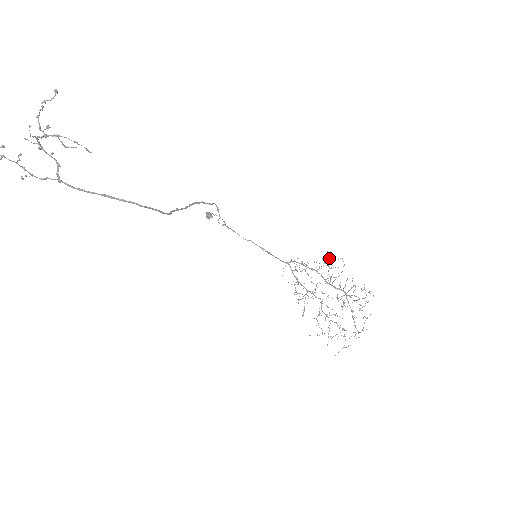
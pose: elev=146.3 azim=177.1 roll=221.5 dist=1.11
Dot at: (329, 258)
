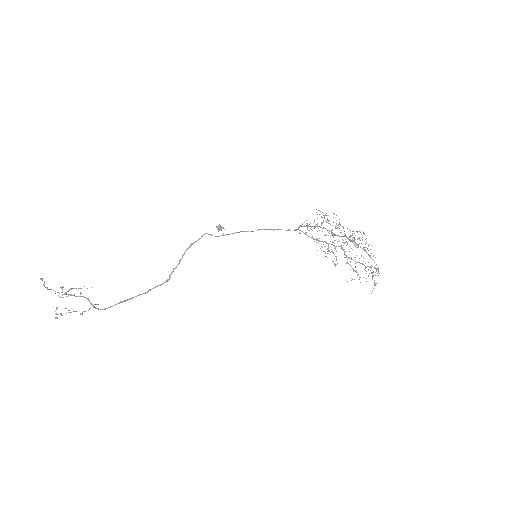
Dot at: (322, 212)
